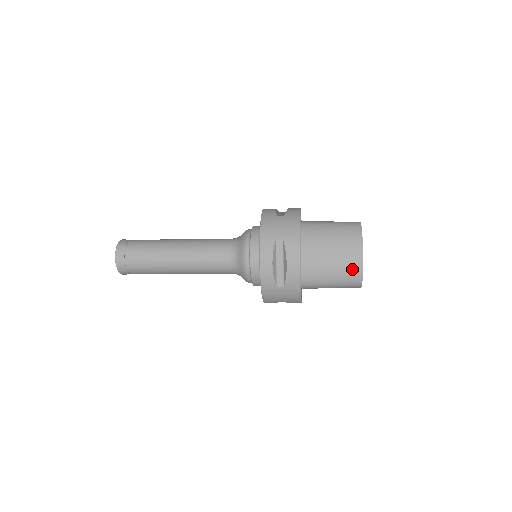
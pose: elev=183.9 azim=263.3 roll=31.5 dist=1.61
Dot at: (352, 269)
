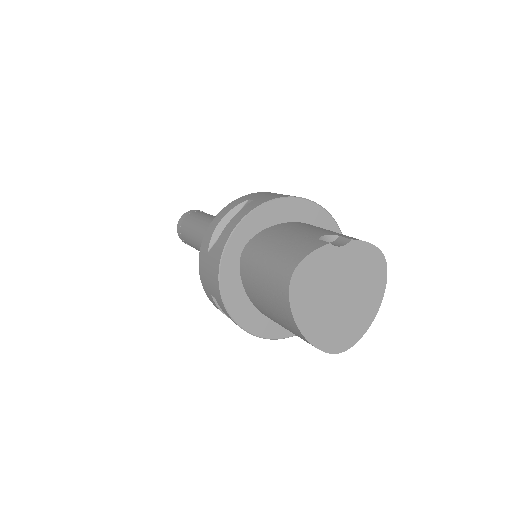
Dot at: occluded
